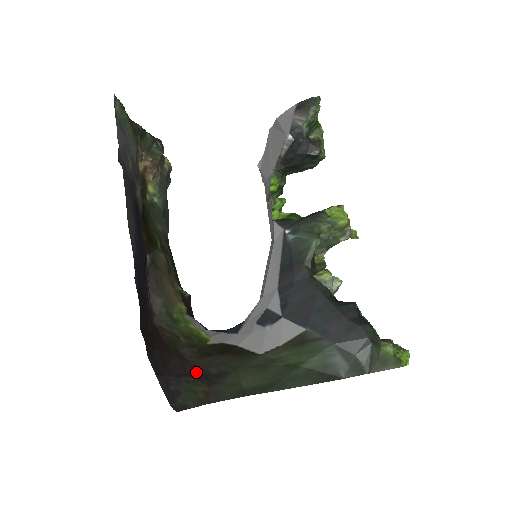
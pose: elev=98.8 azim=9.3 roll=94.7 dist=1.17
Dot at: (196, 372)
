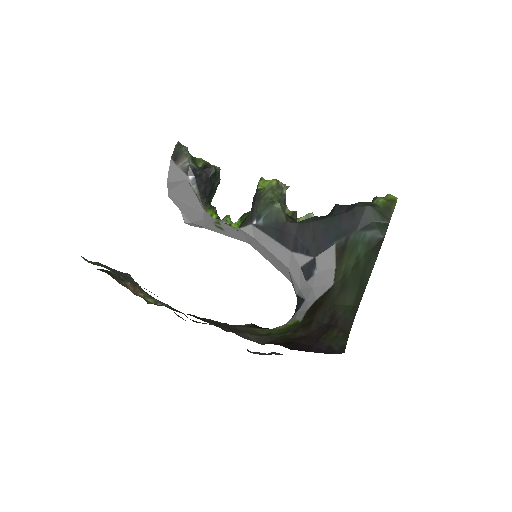
Dot at: (320, 332)
